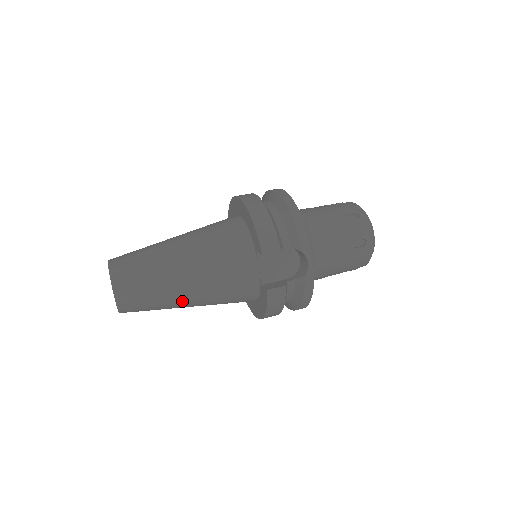
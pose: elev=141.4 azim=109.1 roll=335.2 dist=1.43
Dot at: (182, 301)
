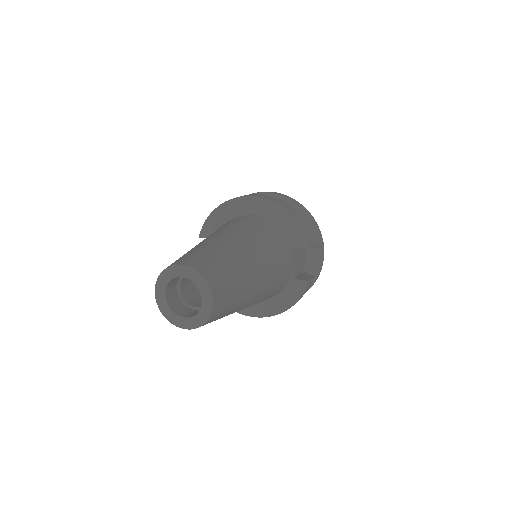
Dot at: (247, 303)
